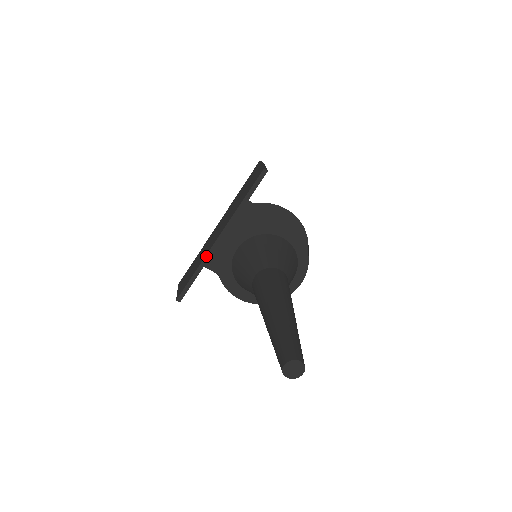
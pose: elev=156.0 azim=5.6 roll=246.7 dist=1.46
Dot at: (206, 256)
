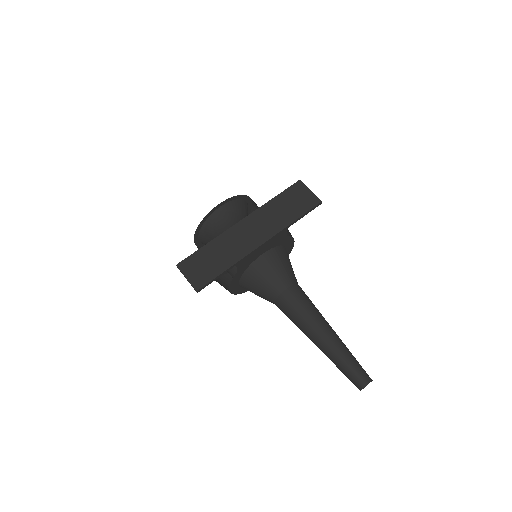
Dot at: (245, 257)
